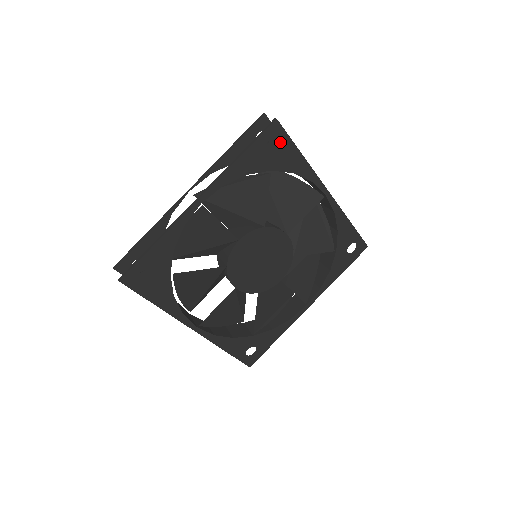
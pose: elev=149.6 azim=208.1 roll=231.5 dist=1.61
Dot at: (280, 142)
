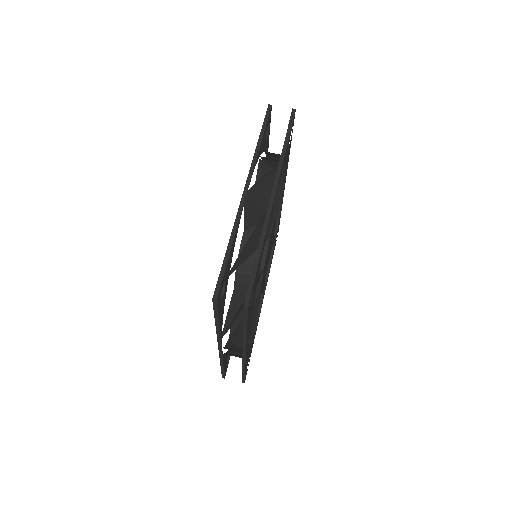
Dot at: occluded
